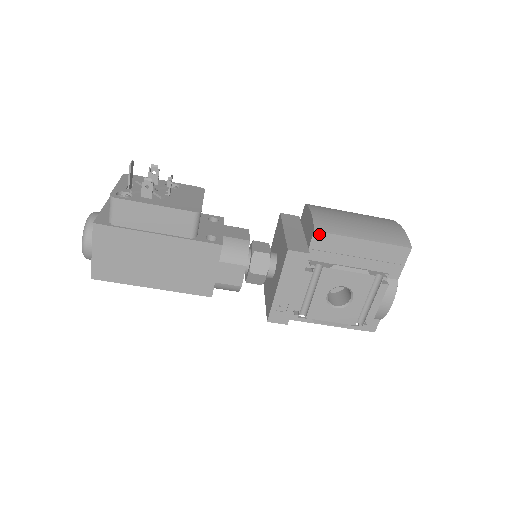
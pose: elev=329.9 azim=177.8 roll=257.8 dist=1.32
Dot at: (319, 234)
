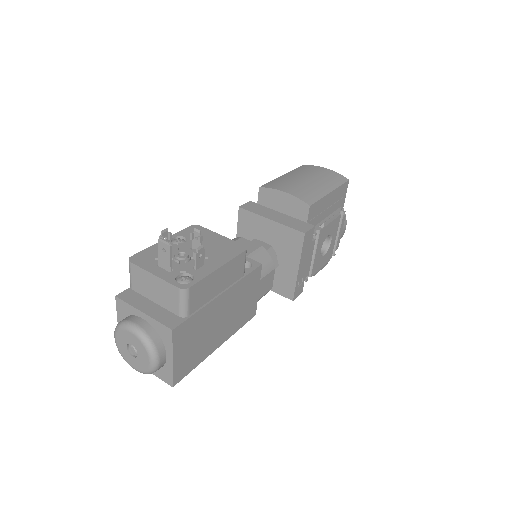
Dot at: (312, 207)
